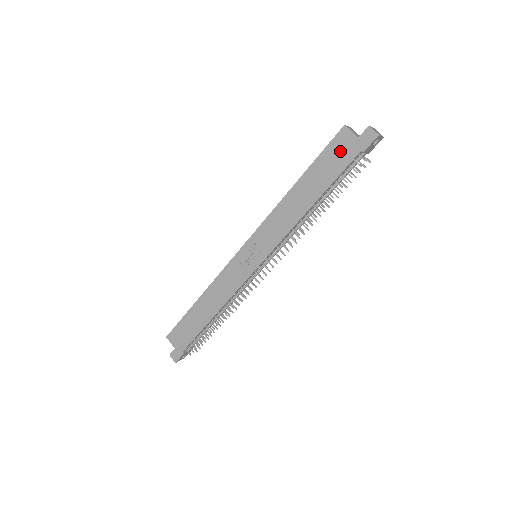
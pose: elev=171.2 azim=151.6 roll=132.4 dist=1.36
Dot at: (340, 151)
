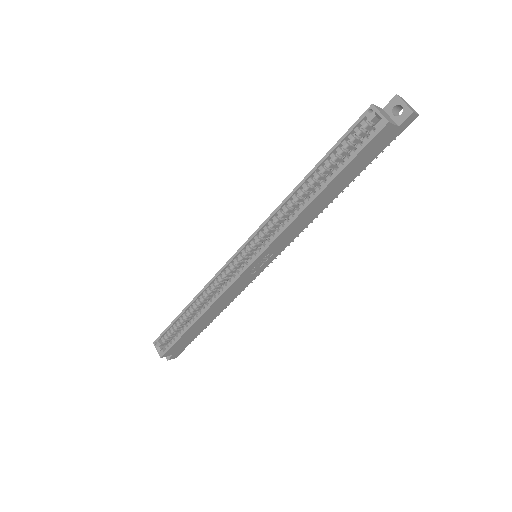
Dot at: (376, 146)
